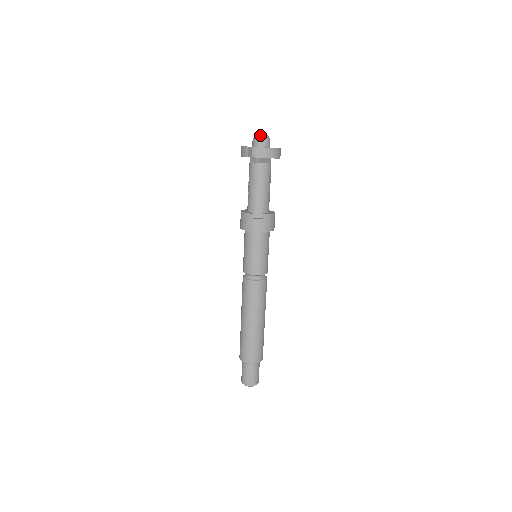
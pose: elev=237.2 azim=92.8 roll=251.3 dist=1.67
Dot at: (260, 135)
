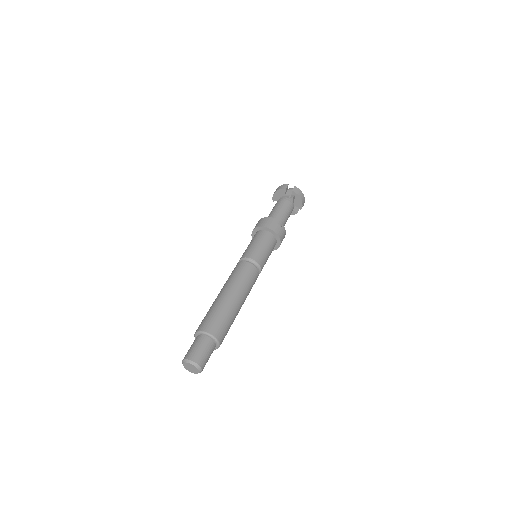
Dot at: occluded
